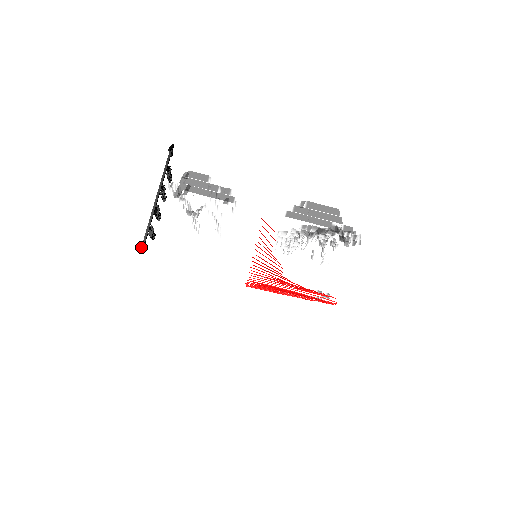
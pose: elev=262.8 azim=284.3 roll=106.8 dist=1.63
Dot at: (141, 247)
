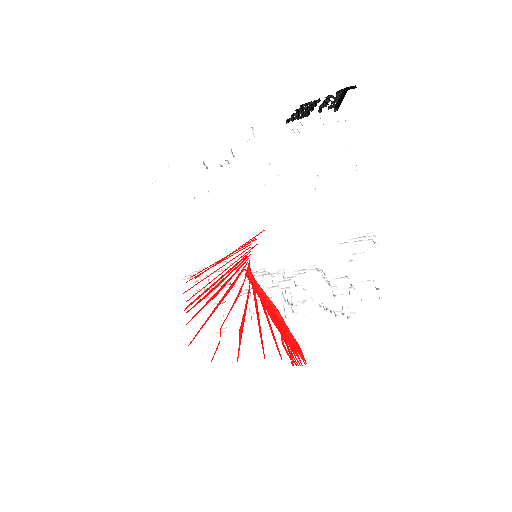
Dot at: (337, 107)
